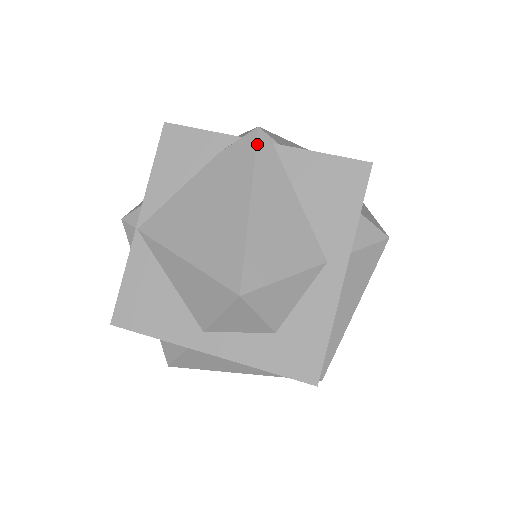
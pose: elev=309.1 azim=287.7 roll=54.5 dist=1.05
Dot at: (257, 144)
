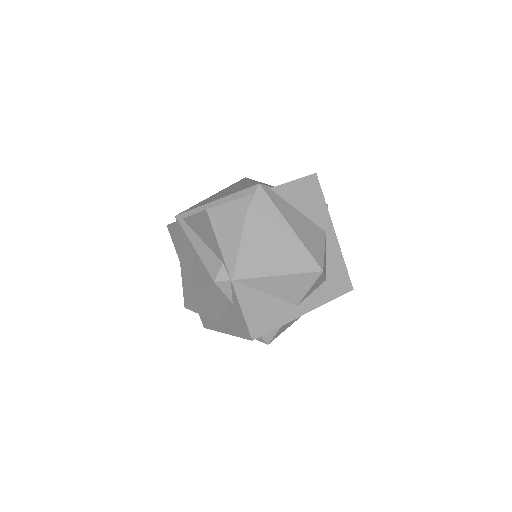
Dot at: (267, 193)
